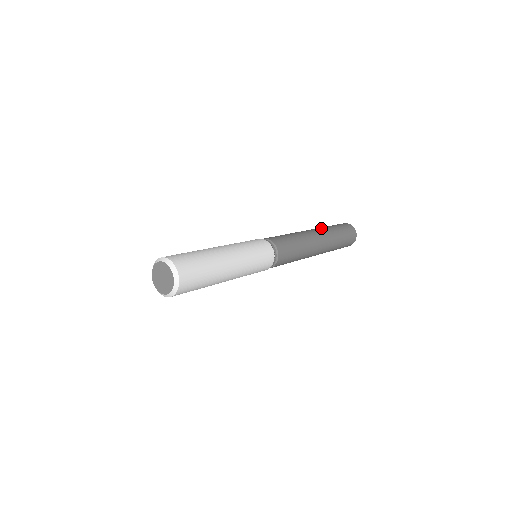
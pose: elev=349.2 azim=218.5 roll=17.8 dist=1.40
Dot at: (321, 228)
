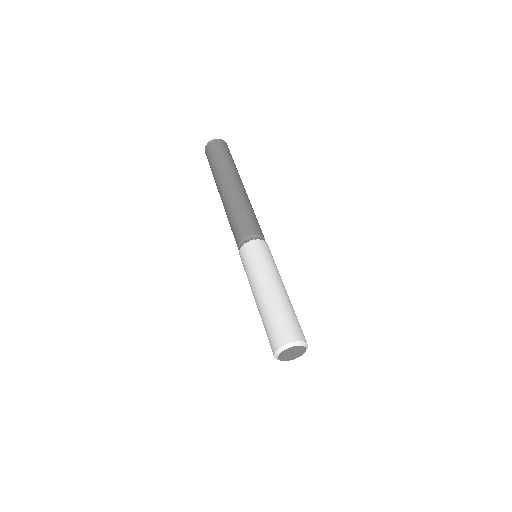
Dot at: (227, 172)
